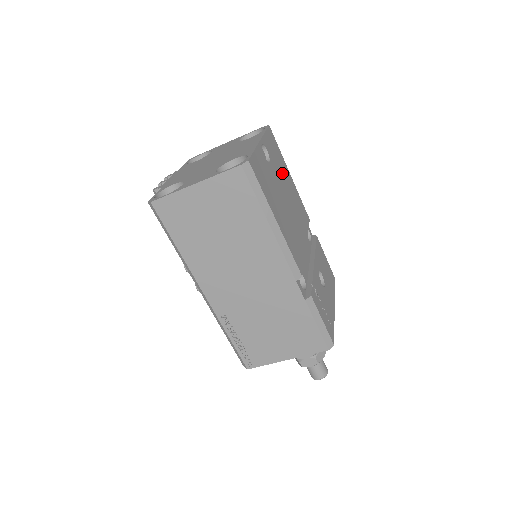
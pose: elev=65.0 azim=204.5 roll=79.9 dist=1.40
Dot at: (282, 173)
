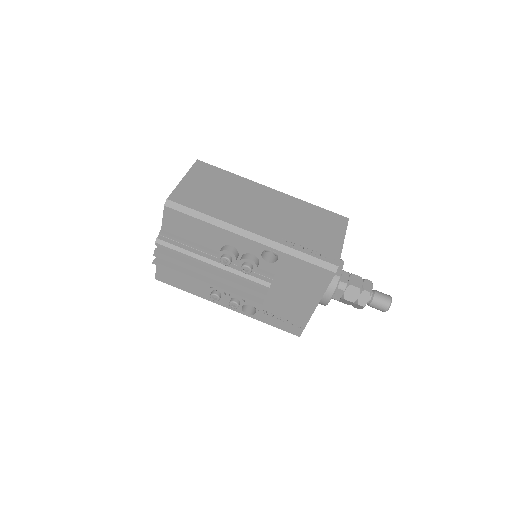
Dot at: occluded
